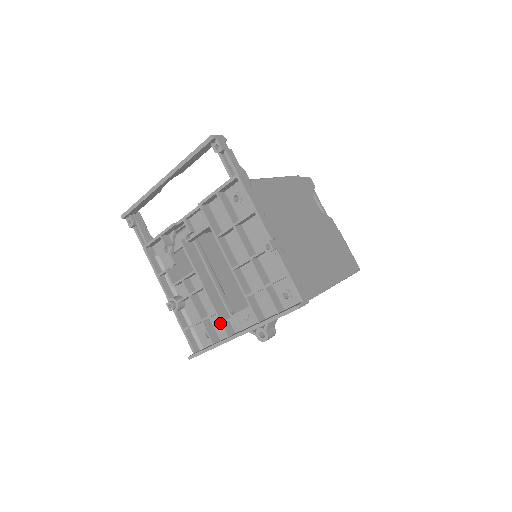
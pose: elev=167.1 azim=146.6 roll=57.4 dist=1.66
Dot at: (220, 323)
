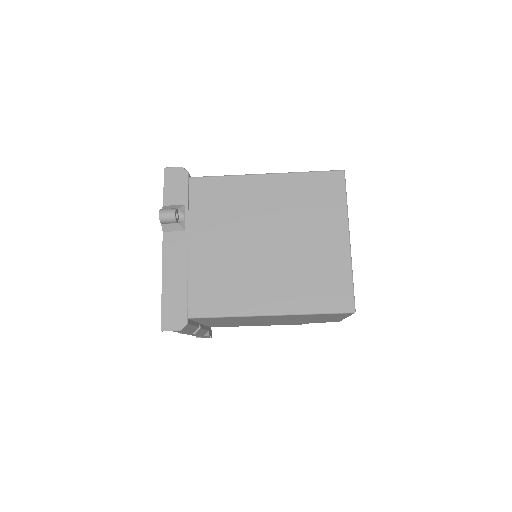
Dot at: occluded
